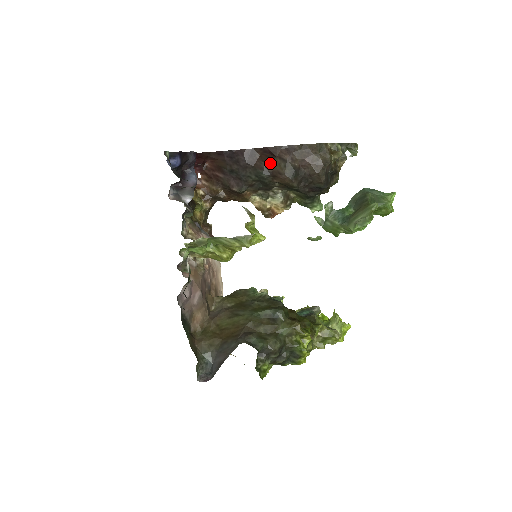
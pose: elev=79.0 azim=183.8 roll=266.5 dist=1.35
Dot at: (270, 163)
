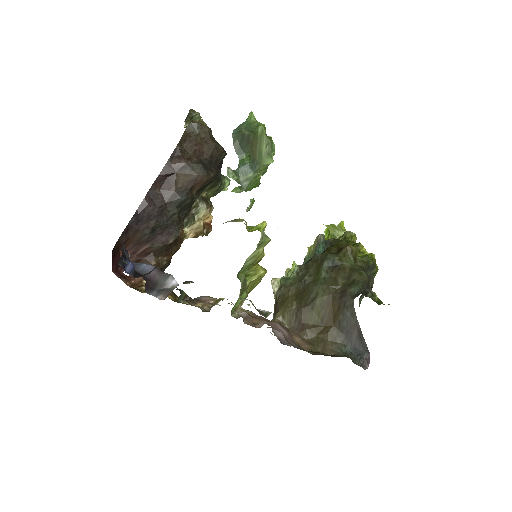
Dot at: (176, 183)
